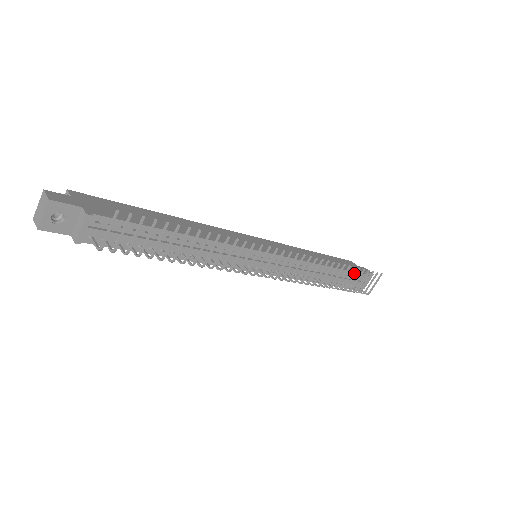
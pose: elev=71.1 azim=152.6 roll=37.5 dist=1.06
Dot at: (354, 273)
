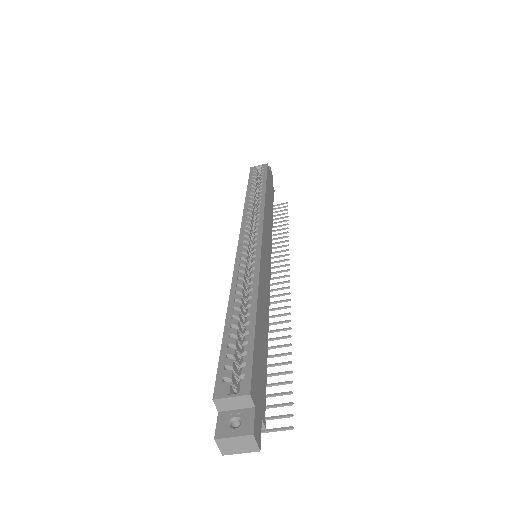
Dot at: occluded
